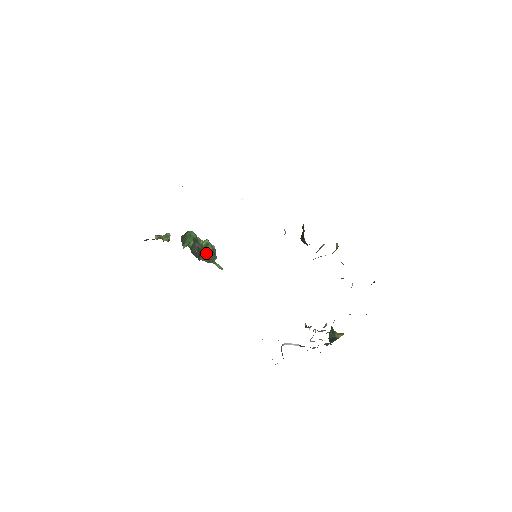
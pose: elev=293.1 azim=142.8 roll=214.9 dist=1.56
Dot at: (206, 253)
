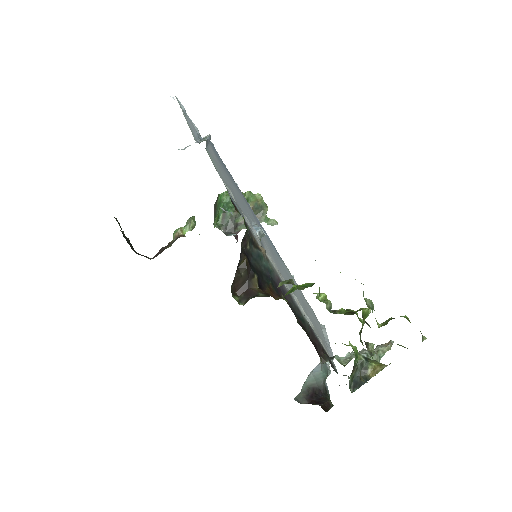
Dot at: occluded
